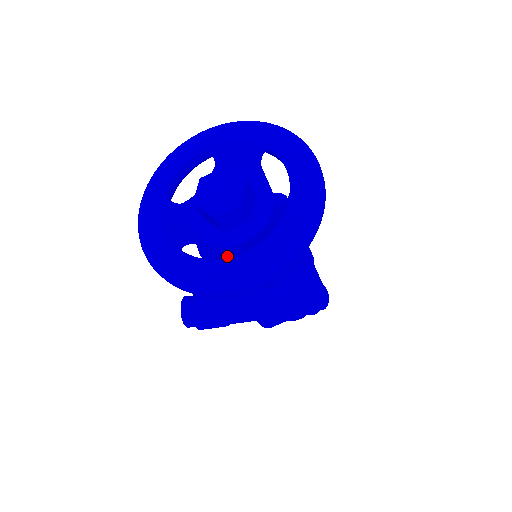
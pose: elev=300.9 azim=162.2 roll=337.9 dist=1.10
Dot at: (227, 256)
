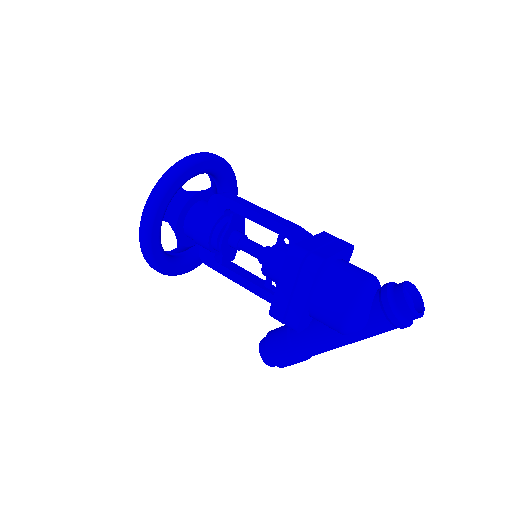
Dot at: (222, 259)
